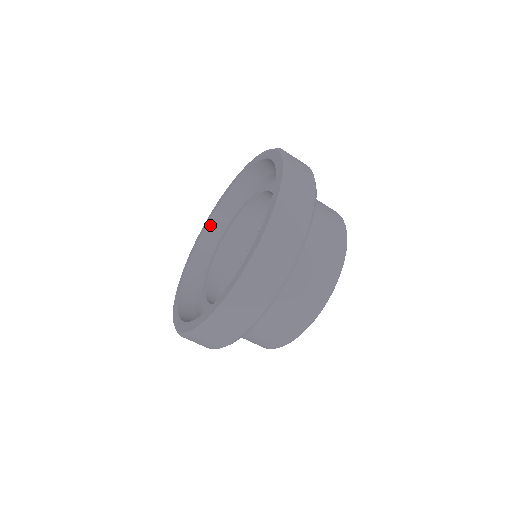
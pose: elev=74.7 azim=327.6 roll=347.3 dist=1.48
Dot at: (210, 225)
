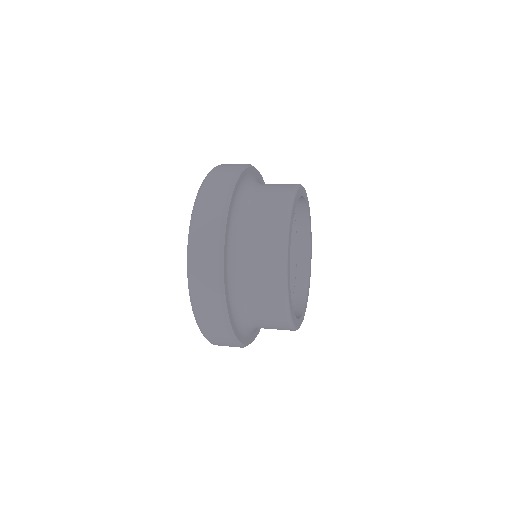
Dot at: occluded
